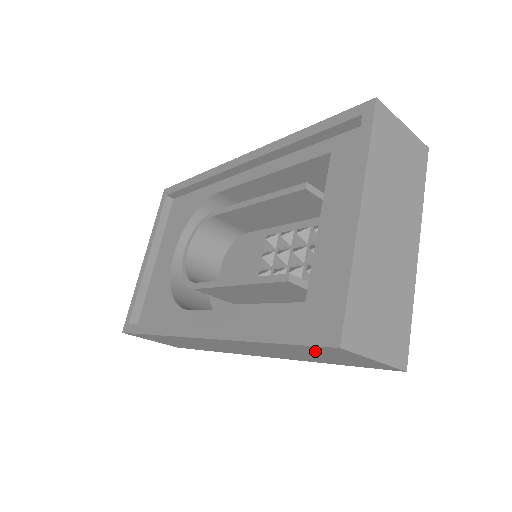
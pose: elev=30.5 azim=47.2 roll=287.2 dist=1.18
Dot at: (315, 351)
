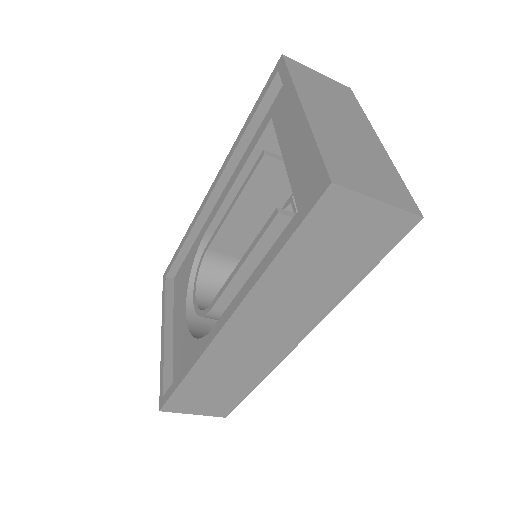
Dot at: (324, 233)
